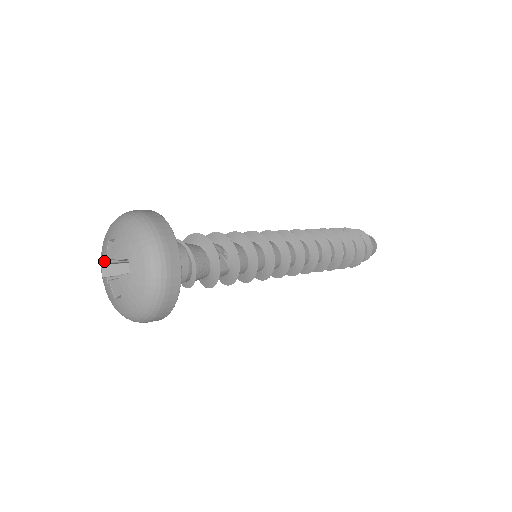
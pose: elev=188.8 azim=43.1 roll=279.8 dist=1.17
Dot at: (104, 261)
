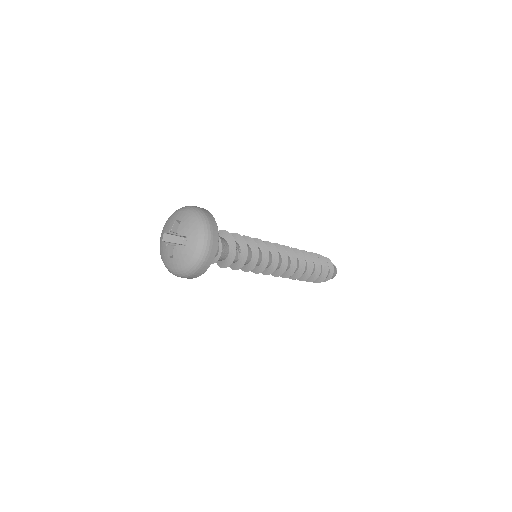
Dot at: (168, 232)
